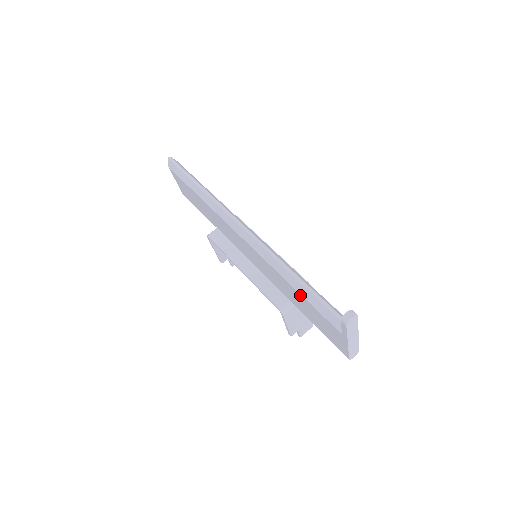
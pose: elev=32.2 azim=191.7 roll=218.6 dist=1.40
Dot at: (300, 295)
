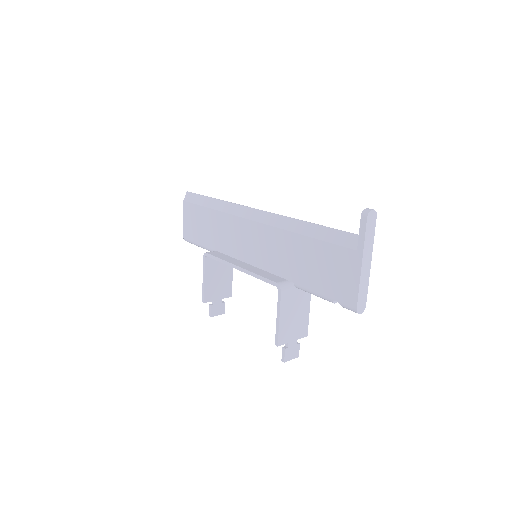
Dot at: (310, 240)
